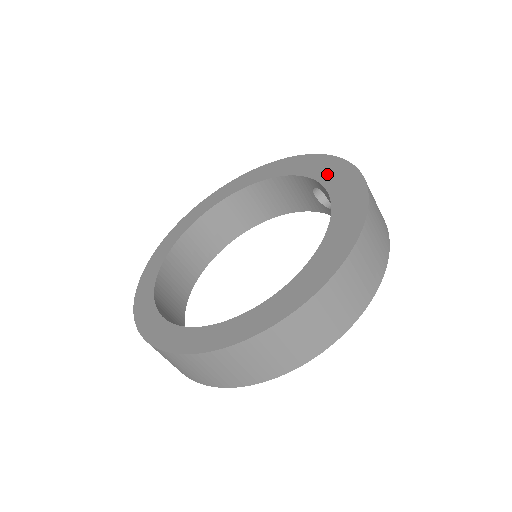
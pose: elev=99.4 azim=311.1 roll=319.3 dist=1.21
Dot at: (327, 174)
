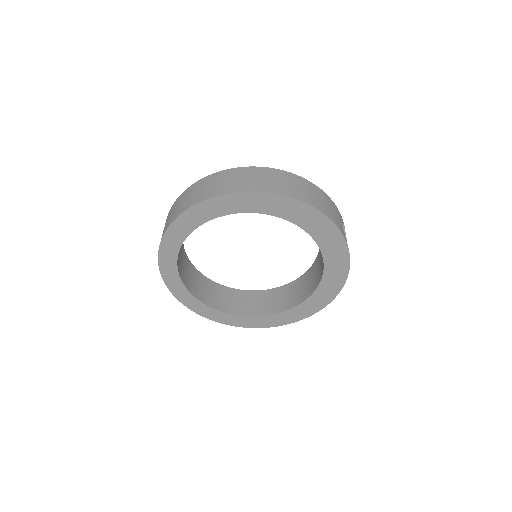
Dot at: (332, 260)
